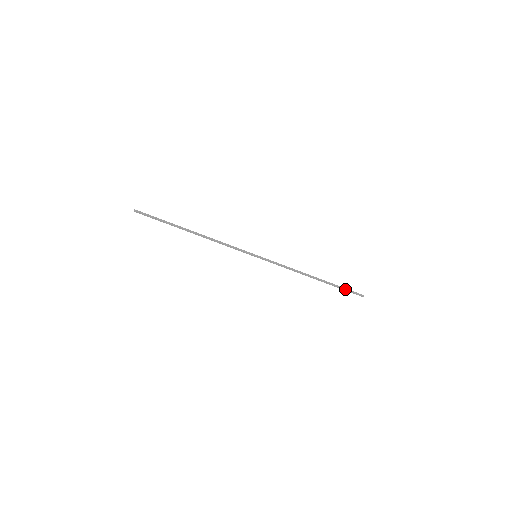
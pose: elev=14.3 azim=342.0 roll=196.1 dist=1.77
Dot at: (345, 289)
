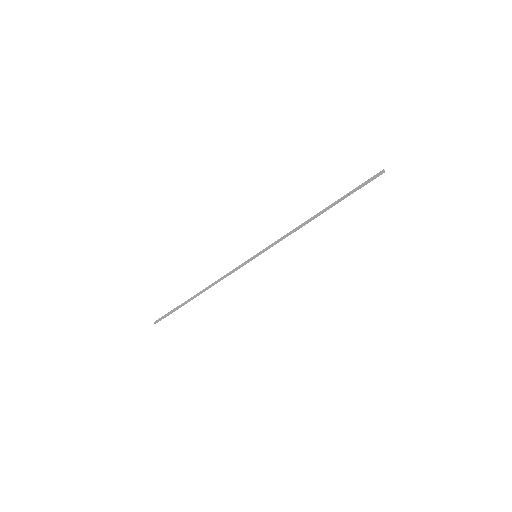
Dot at: (358, 188)
